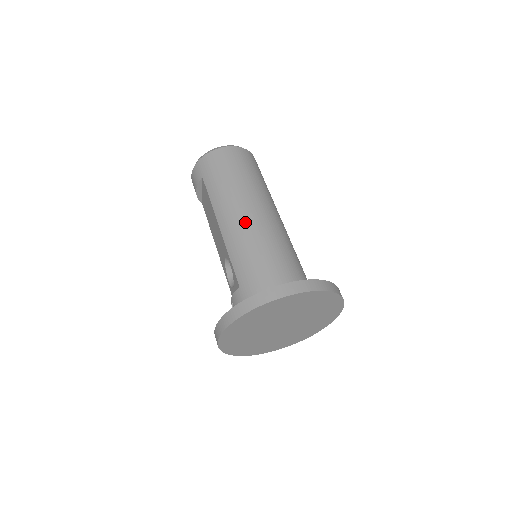
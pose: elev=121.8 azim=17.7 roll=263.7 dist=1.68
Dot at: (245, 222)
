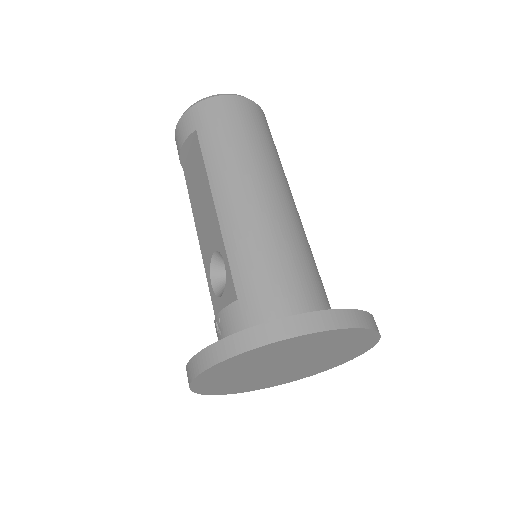
Dot at: (256, 205)
